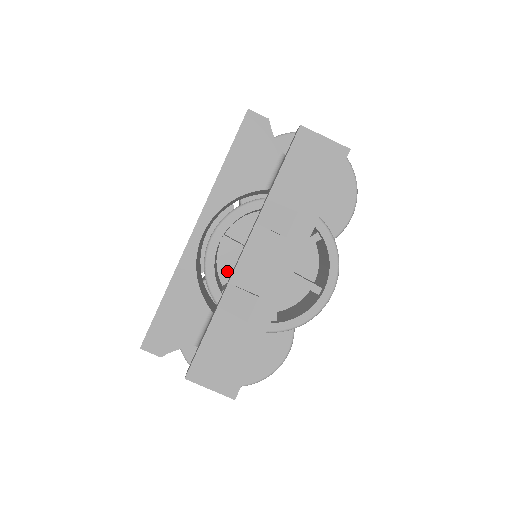
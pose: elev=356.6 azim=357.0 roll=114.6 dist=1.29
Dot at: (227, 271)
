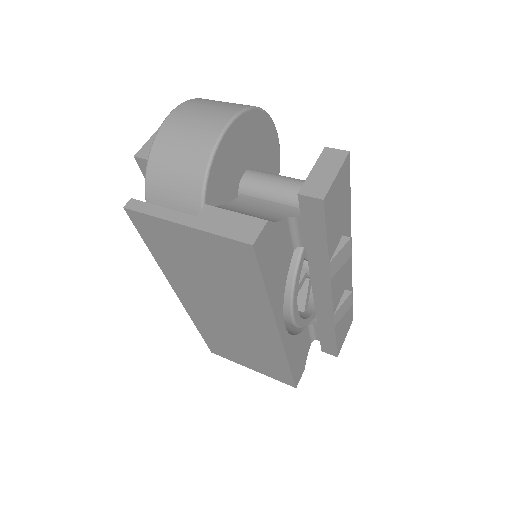
Dot at: occluded
